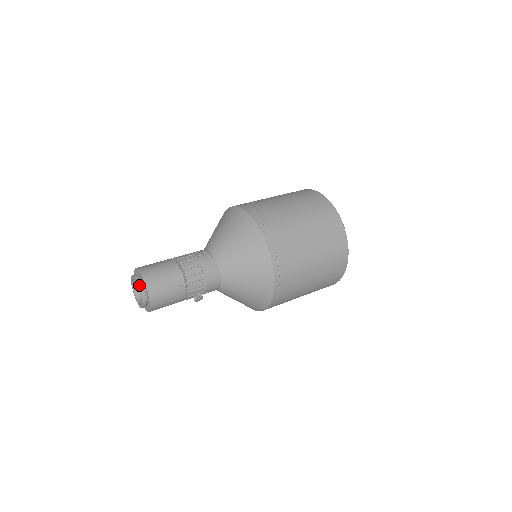
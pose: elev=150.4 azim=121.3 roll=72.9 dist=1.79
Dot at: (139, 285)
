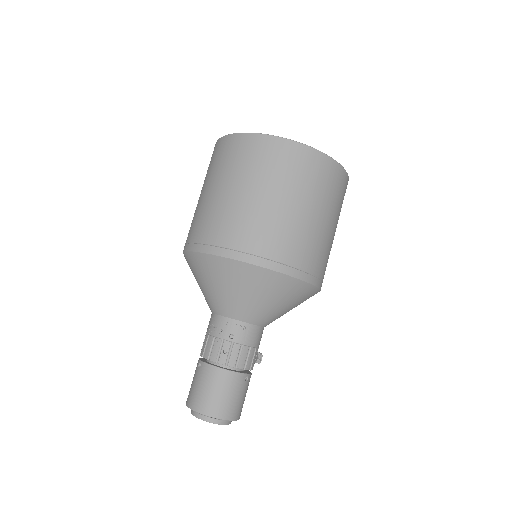
Dot at: (218, 423)
